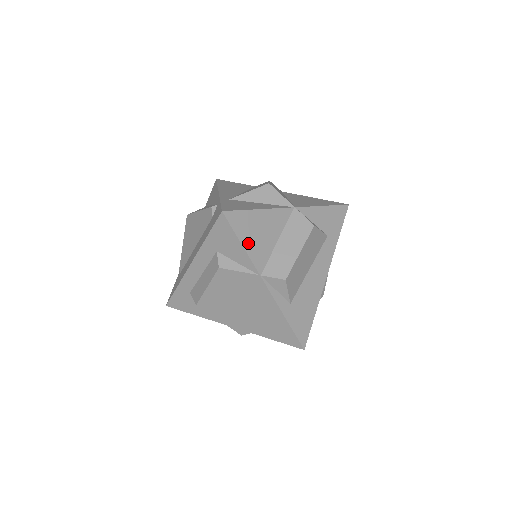
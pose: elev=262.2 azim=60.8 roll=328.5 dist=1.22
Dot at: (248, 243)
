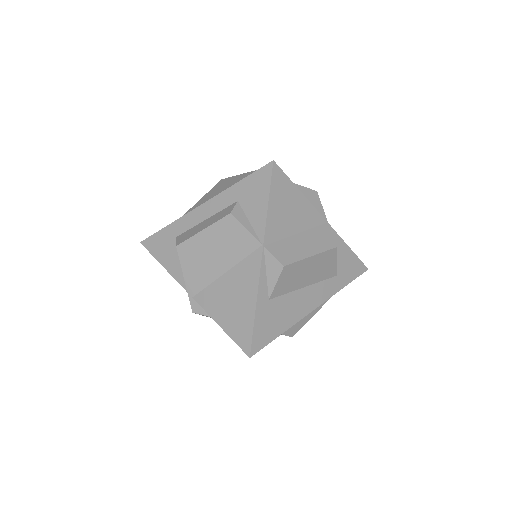
Dot at: (274, 208)
